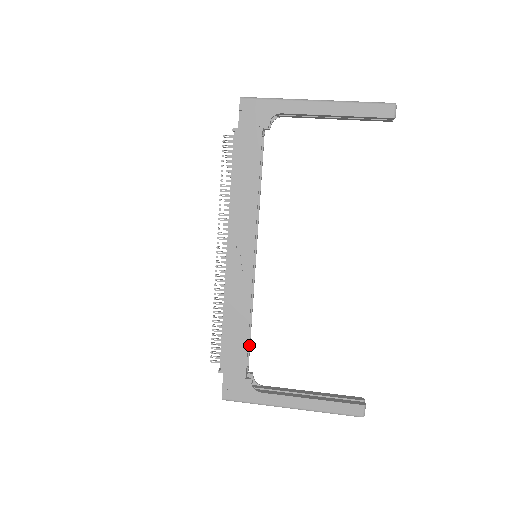
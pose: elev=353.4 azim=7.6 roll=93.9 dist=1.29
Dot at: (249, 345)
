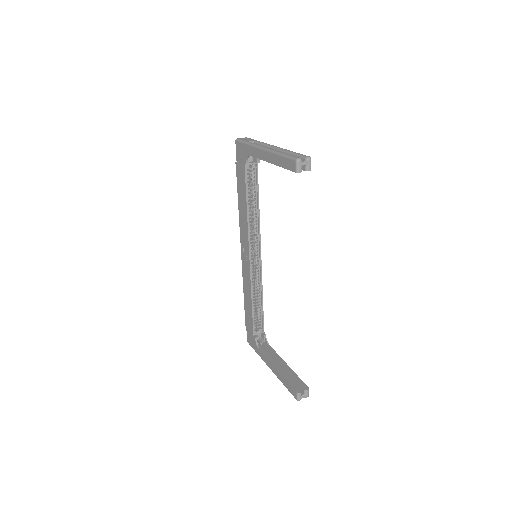
Dot at: (262, 315)
